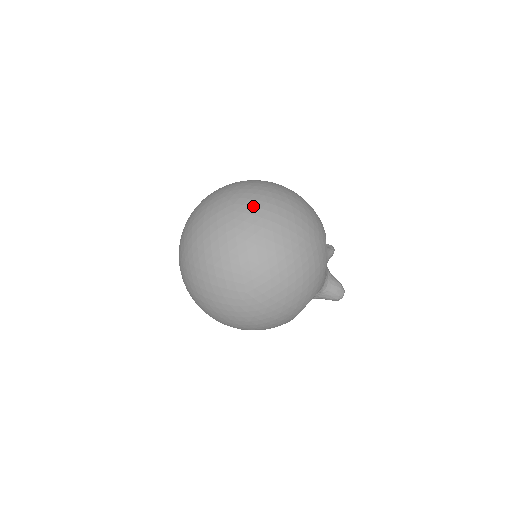
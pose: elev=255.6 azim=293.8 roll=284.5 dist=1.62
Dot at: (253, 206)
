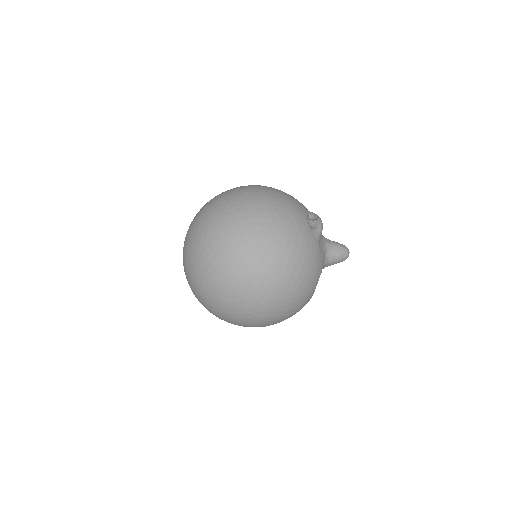
Dot at: (228, 238)
